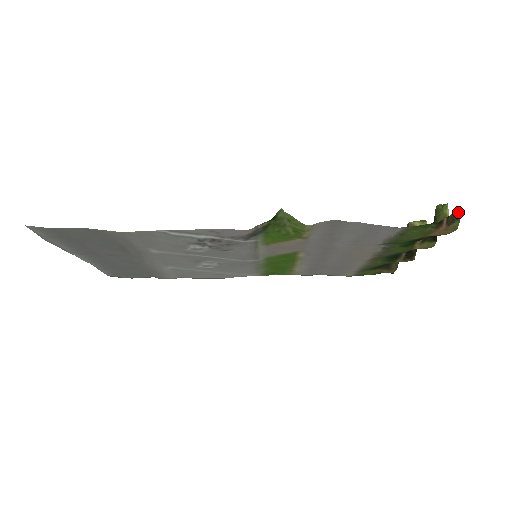
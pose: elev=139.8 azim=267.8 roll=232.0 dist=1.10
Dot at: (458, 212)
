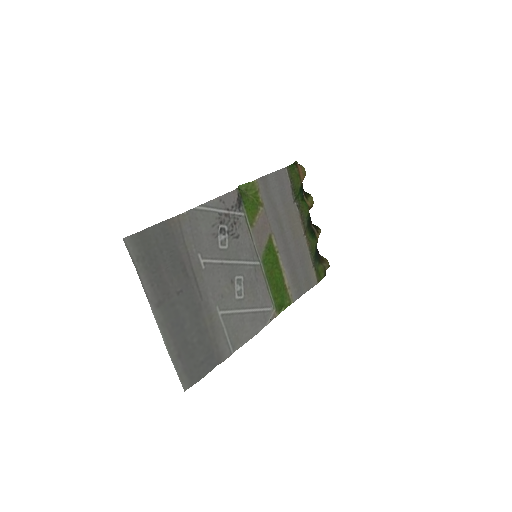
Dot at: (297, 163)
